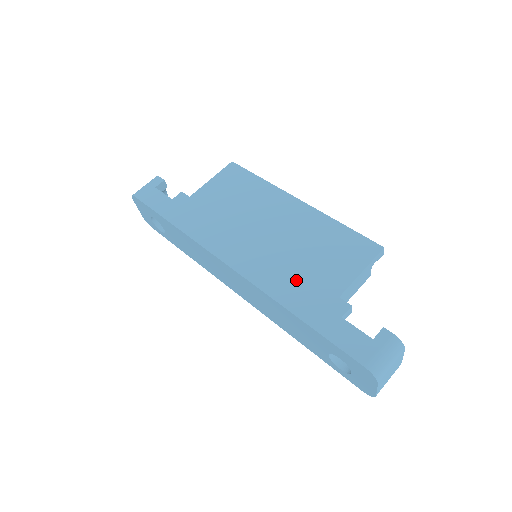
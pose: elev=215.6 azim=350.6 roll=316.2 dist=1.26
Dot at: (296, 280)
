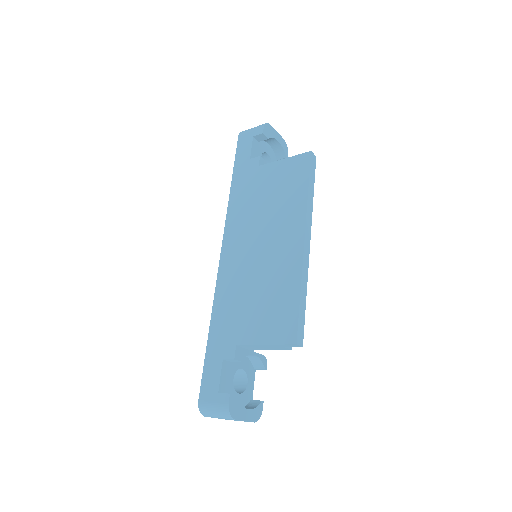
Dot at: (233, 305)
